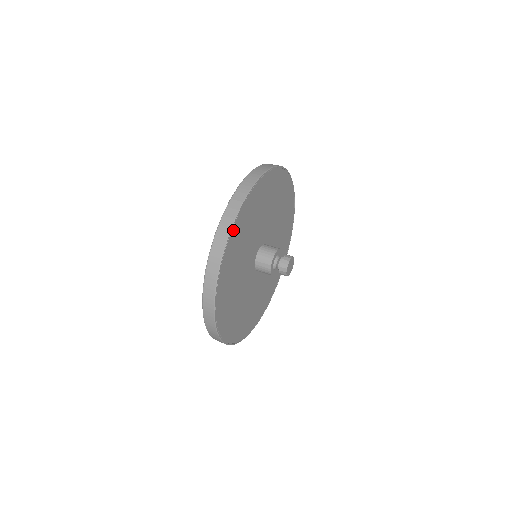
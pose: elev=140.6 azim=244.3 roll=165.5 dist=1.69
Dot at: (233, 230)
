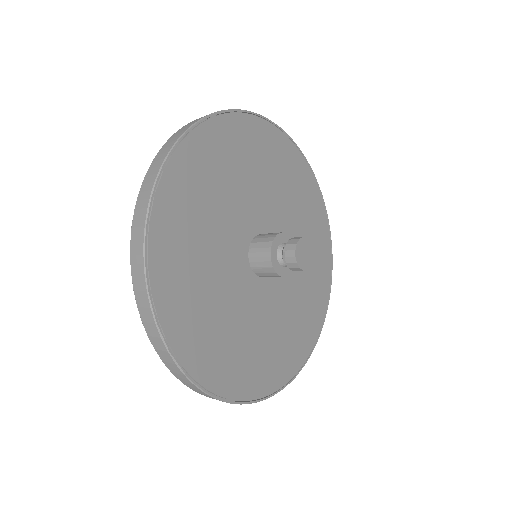
Dot at: (217, 121)
